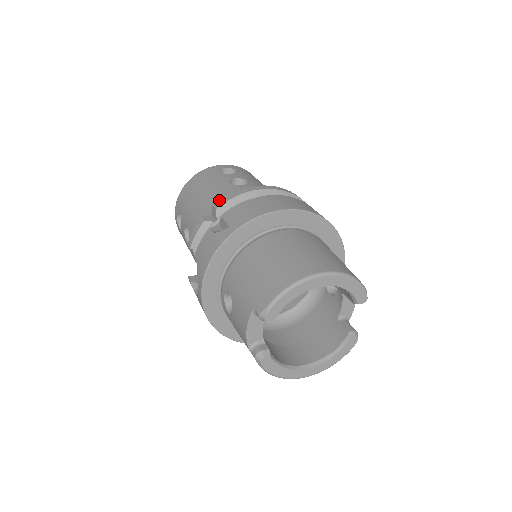
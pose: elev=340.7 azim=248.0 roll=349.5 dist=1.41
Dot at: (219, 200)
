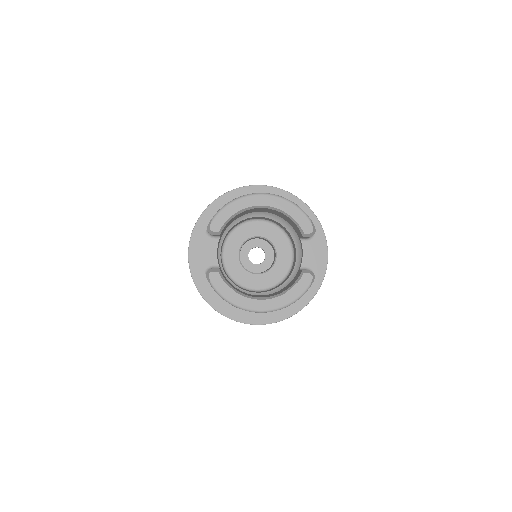
Dot at: occluded
